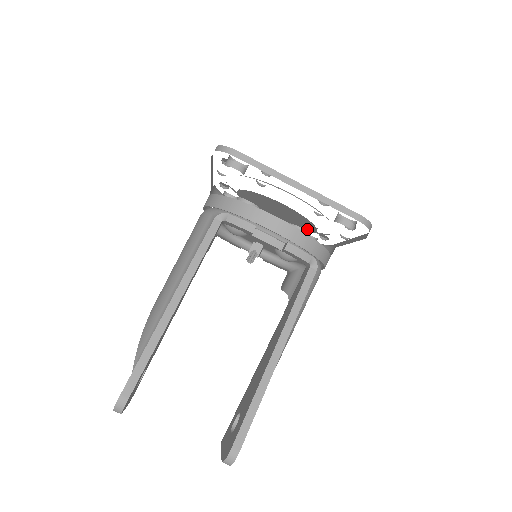
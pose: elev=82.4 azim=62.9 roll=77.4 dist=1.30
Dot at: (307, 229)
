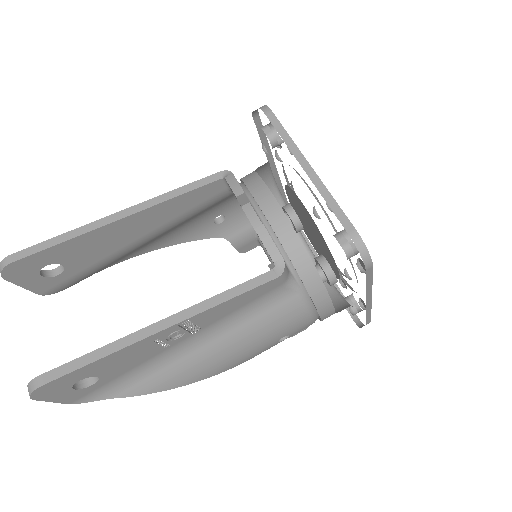
Dot at: (334, 268)
